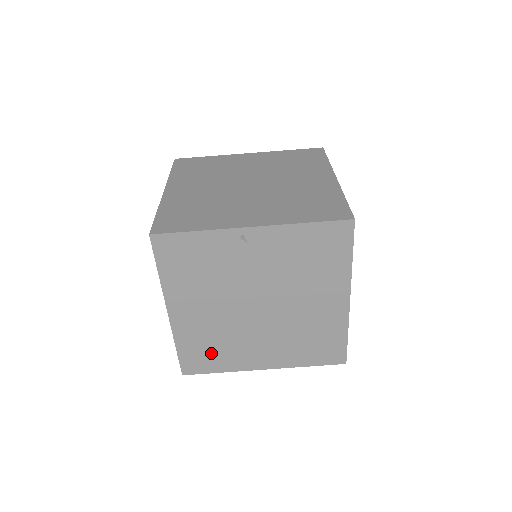
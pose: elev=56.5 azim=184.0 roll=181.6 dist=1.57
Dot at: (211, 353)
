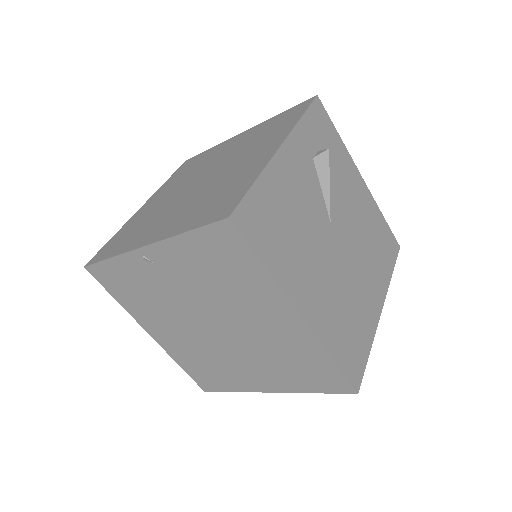
Dot at: (211, 372)
